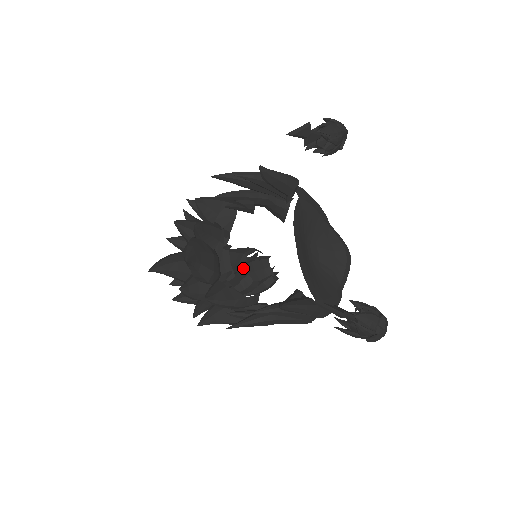
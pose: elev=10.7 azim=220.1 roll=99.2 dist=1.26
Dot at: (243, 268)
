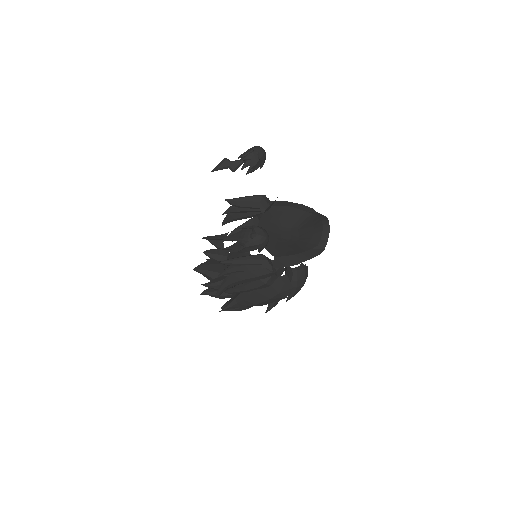
Dot at: occluded
